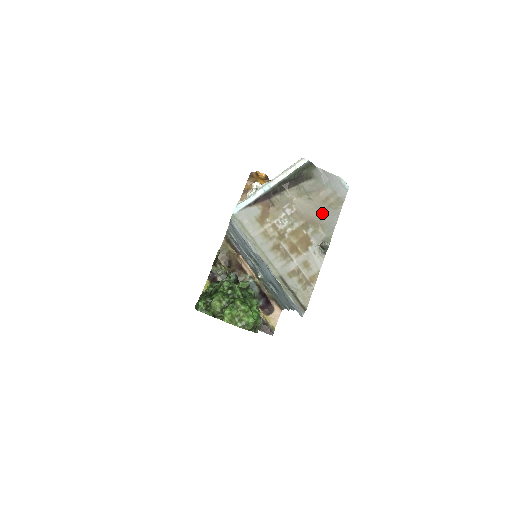
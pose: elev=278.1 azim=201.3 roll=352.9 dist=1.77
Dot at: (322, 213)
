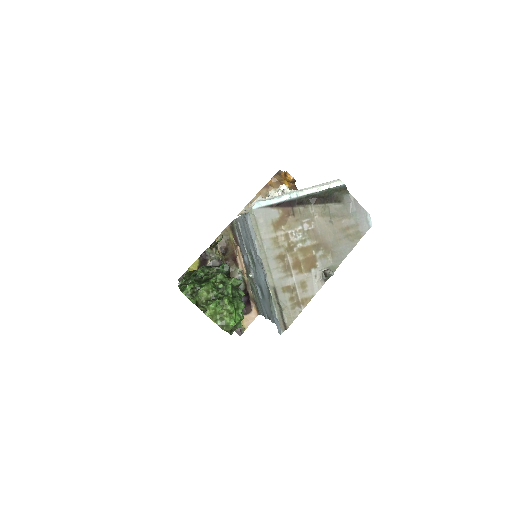
Dot at: (337, 240)
